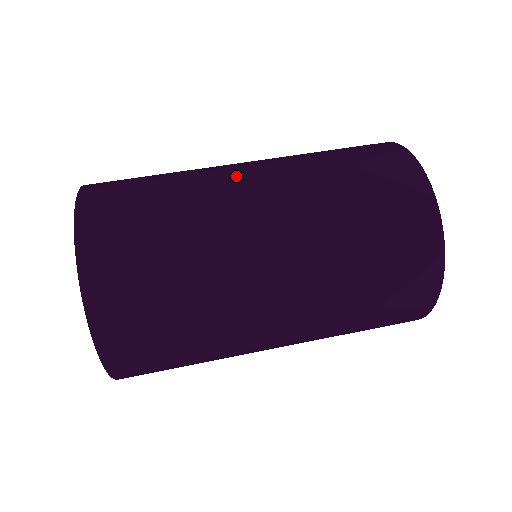
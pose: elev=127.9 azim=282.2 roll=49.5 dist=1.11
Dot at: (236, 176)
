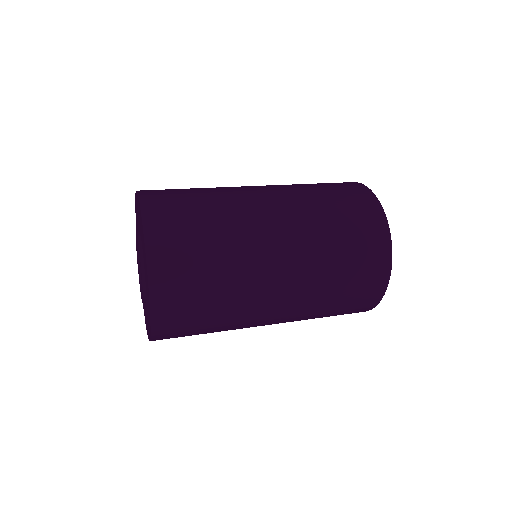
Dot at: (248, 188)
